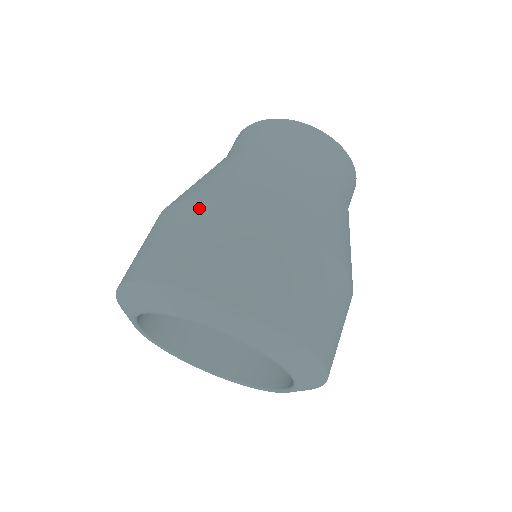
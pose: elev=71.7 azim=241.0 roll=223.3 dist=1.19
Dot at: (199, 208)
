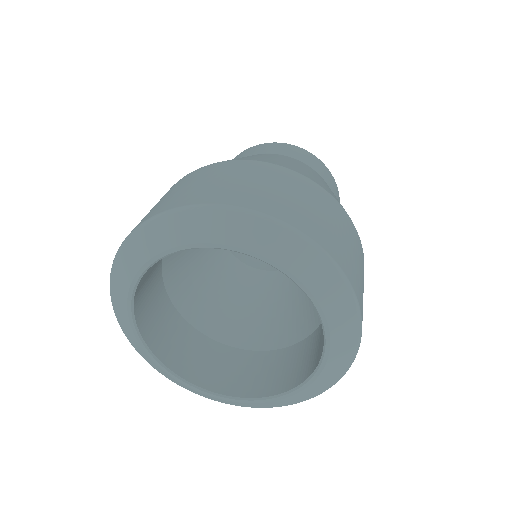
Dot at: (231, 164)
